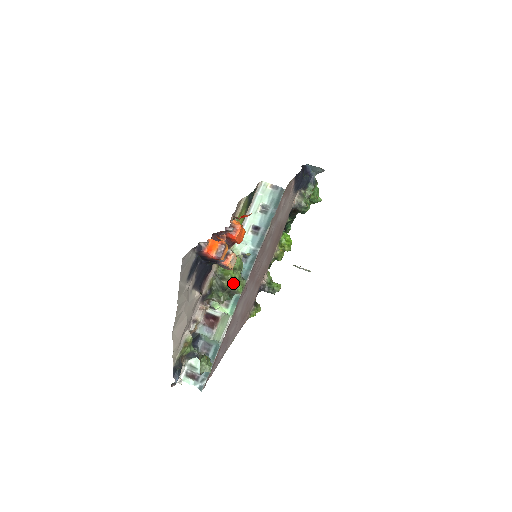
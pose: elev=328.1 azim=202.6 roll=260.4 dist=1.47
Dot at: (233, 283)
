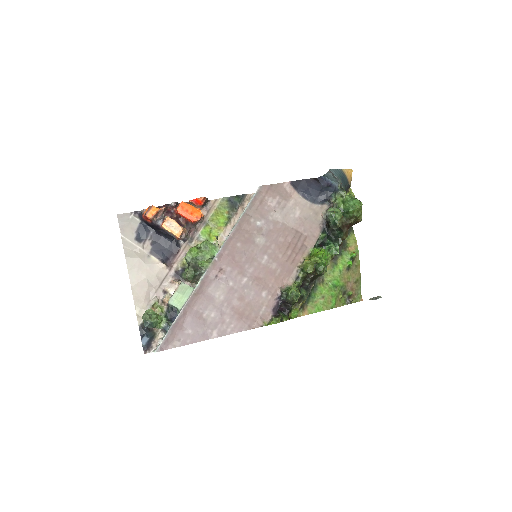
Dot at: (194, 257)
